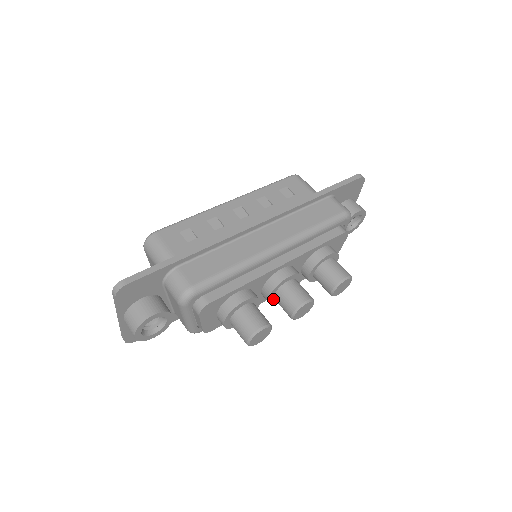
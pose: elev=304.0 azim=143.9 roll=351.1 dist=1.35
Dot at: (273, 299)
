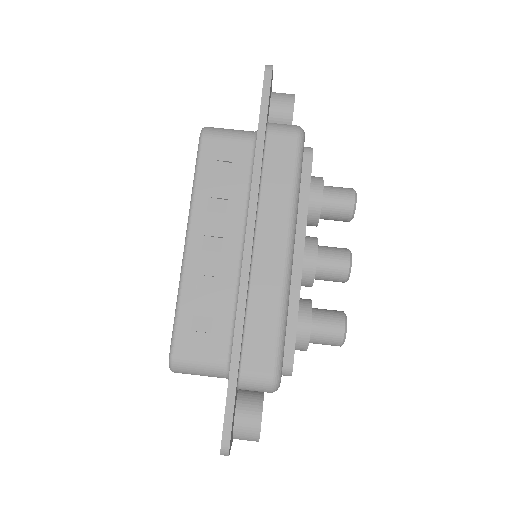
Dot at: occluded
